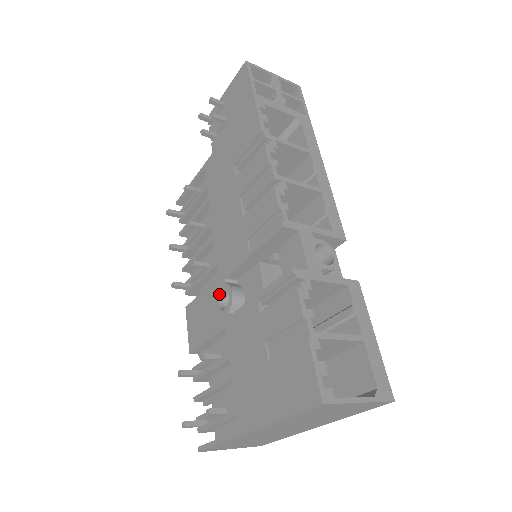
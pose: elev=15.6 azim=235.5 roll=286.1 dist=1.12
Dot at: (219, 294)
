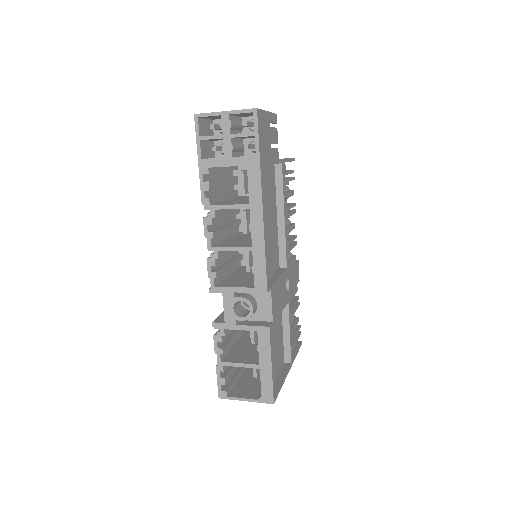
Dot at: occluded
